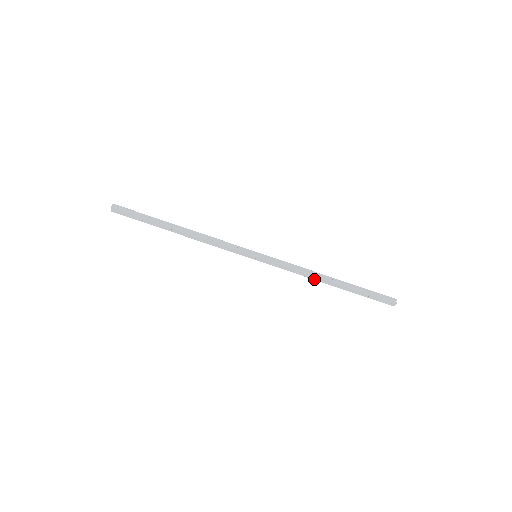
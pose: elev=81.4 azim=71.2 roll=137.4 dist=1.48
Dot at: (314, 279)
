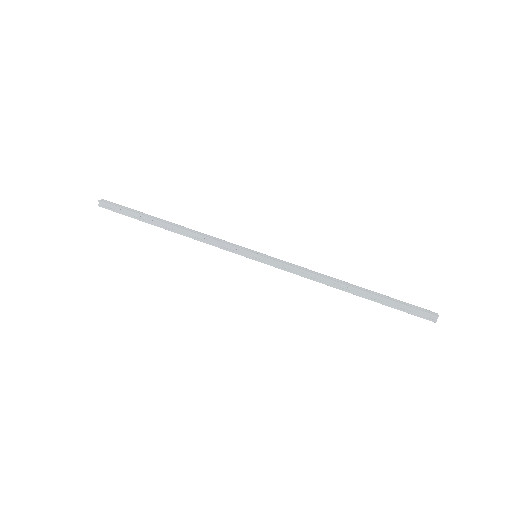
Dot at: (327, 284)
